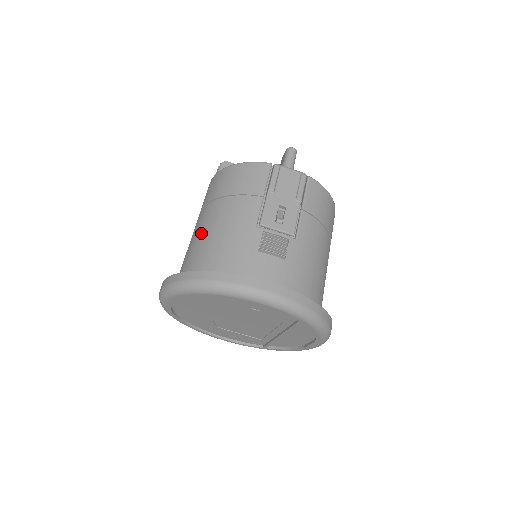
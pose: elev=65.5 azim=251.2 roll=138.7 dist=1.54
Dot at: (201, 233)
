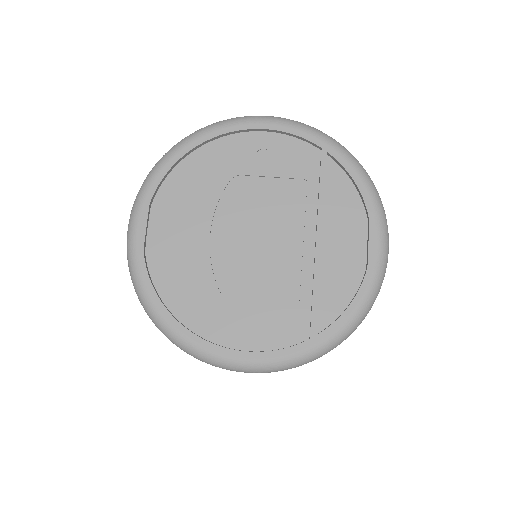
Dot at: occluded
